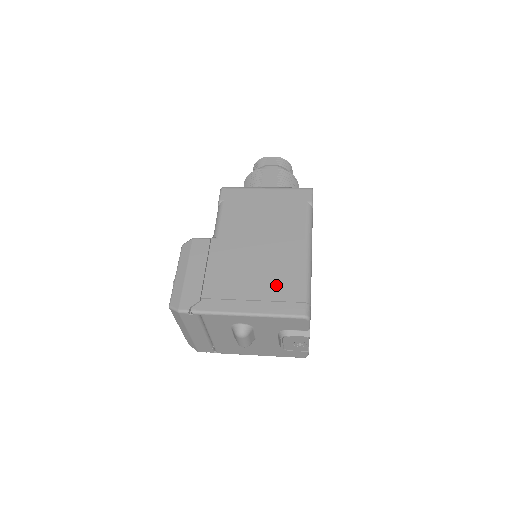
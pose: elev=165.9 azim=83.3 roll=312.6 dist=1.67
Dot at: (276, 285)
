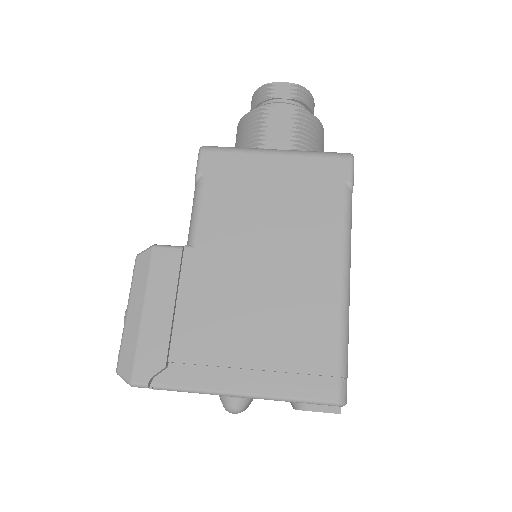
Dot at: (292, 342)
